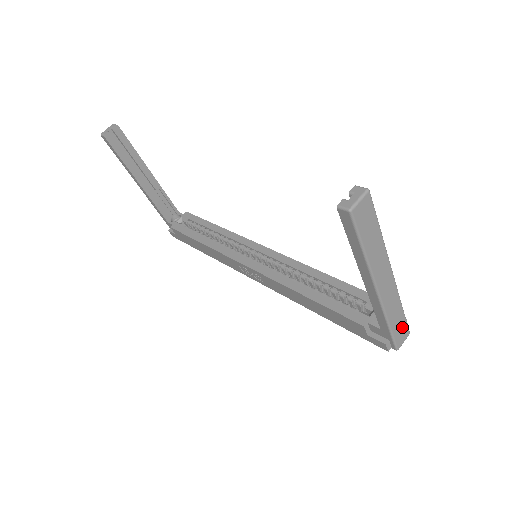
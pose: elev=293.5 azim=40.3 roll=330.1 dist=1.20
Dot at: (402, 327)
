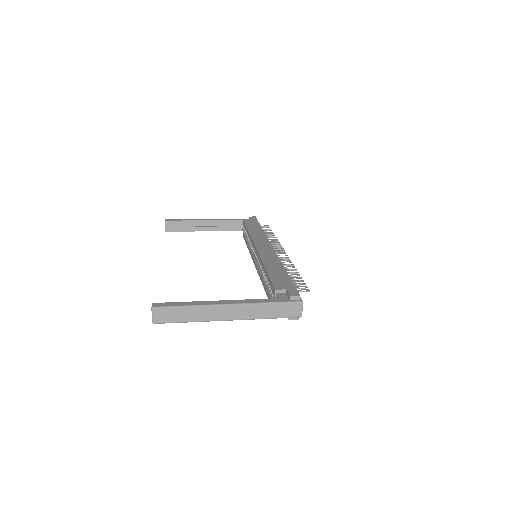
Dot at: (285, 308)
